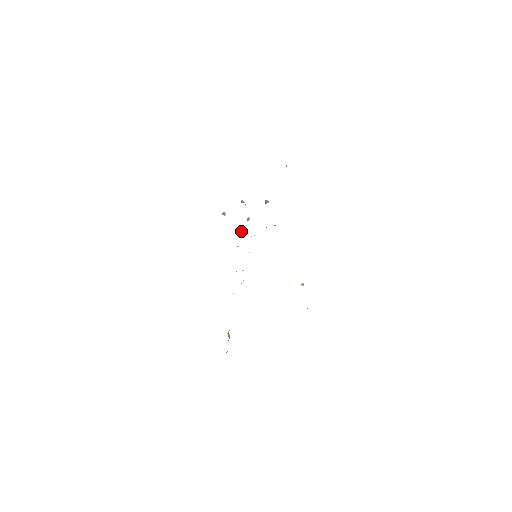
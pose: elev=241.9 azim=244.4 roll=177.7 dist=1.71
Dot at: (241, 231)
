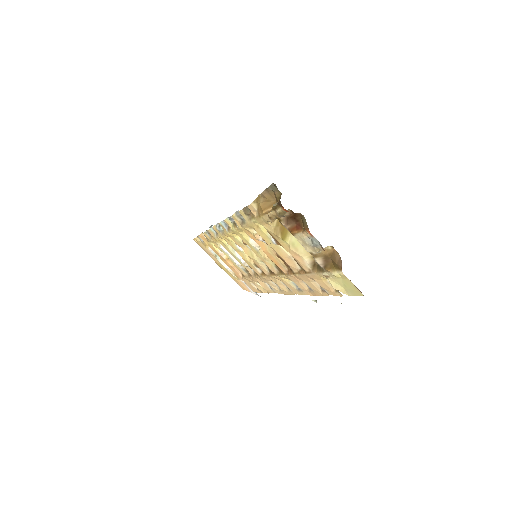
Dot at: occluded
